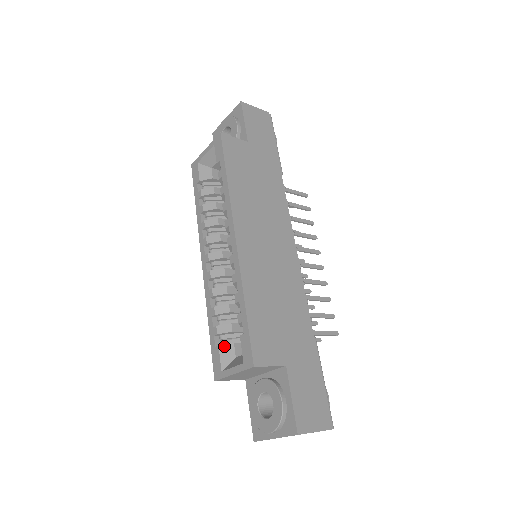
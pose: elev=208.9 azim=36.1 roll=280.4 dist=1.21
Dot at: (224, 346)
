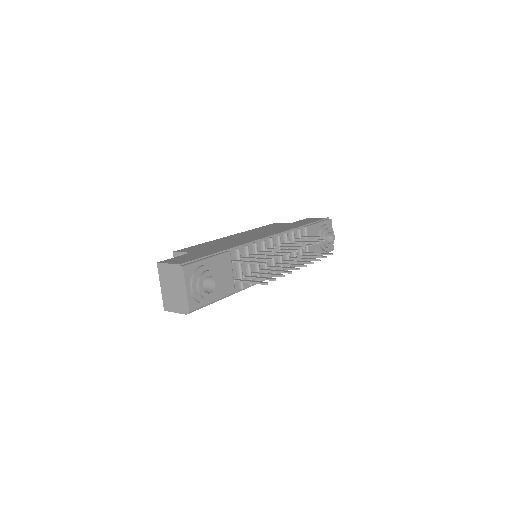
Dot at: occluded
